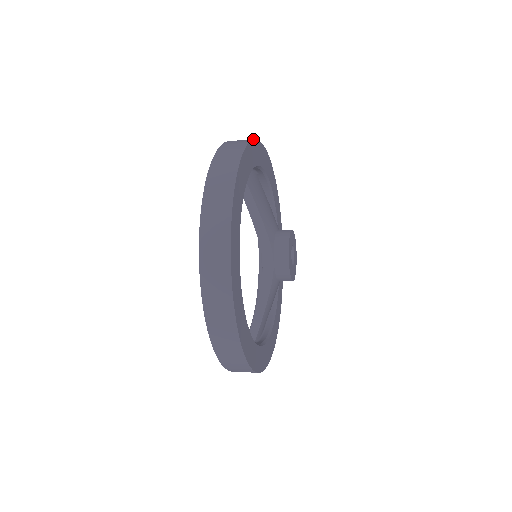
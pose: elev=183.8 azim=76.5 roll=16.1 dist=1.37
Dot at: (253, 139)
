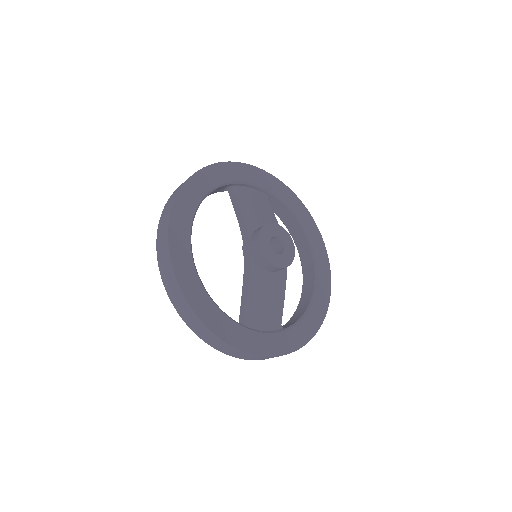
Dot at: (244, 163)
